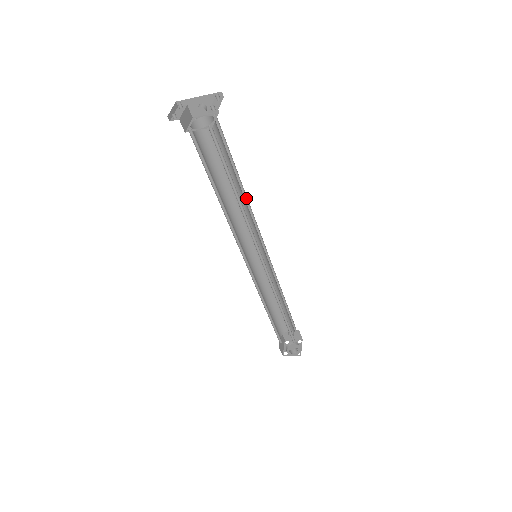
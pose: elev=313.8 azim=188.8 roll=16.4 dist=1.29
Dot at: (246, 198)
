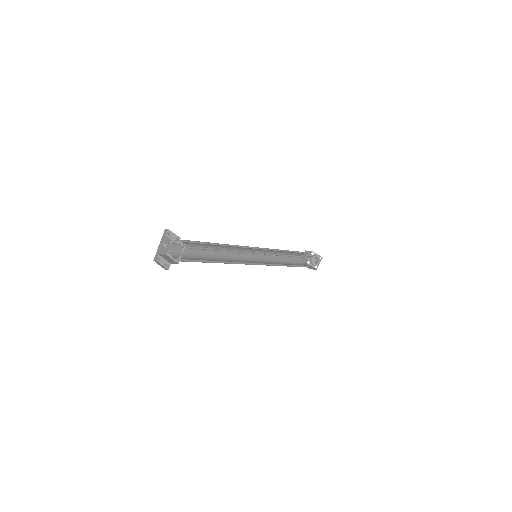
Dot at: (222, 245)
